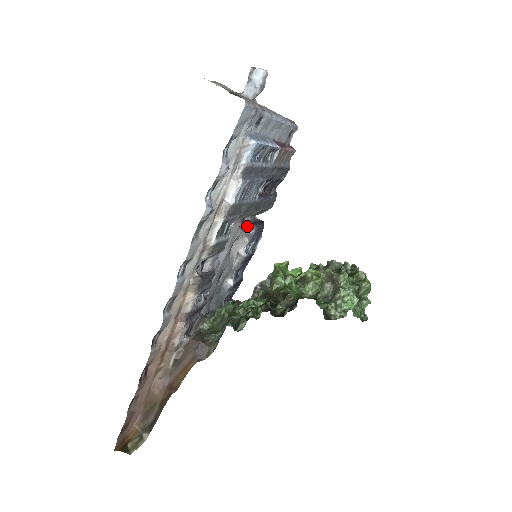
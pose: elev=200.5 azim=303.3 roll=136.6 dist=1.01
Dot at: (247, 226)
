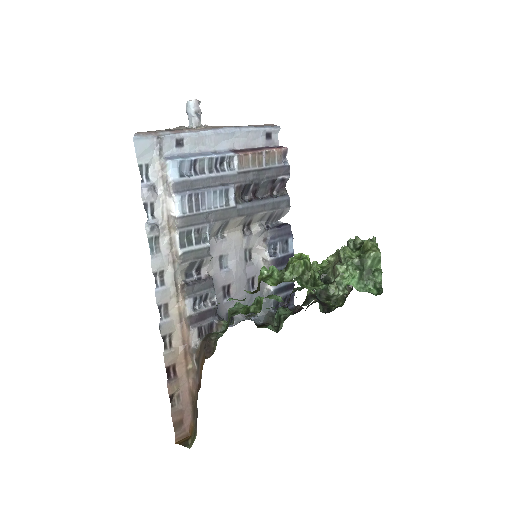
Dot at: (258, 232)
